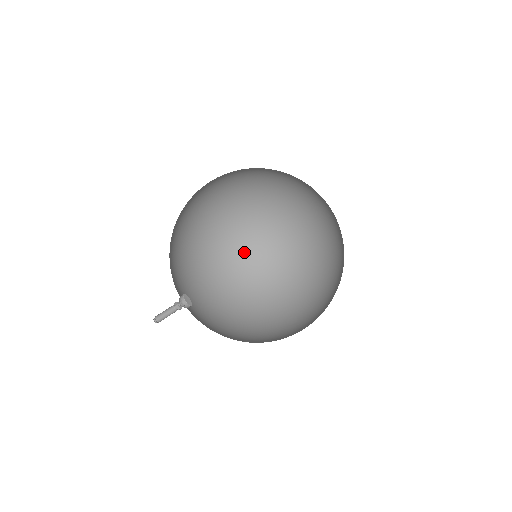
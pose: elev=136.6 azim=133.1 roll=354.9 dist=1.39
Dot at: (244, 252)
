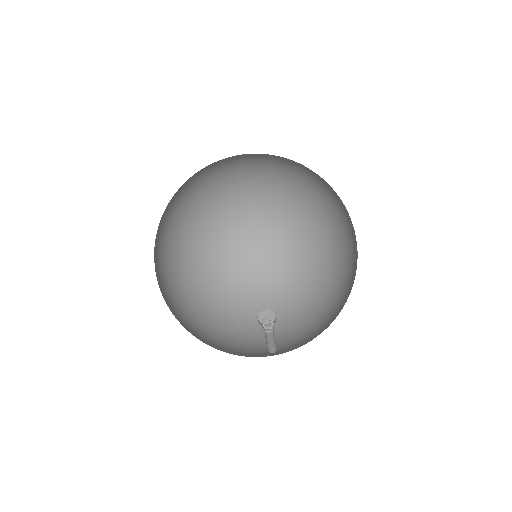
Dot at: (172, 262)
